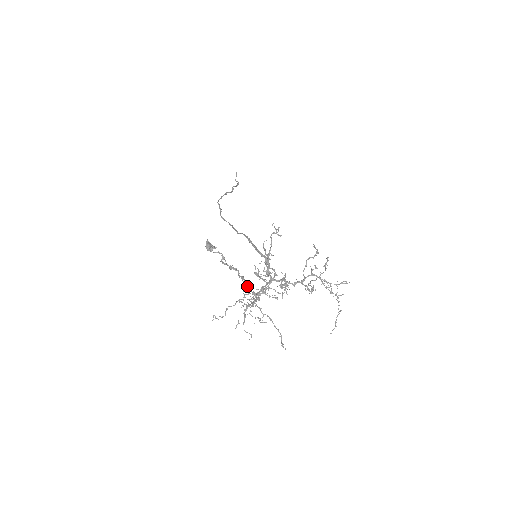
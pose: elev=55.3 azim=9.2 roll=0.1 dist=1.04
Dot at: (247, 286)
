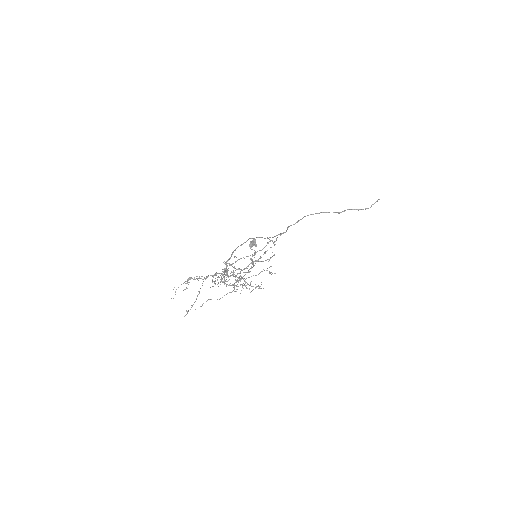
Dot at: occluded
